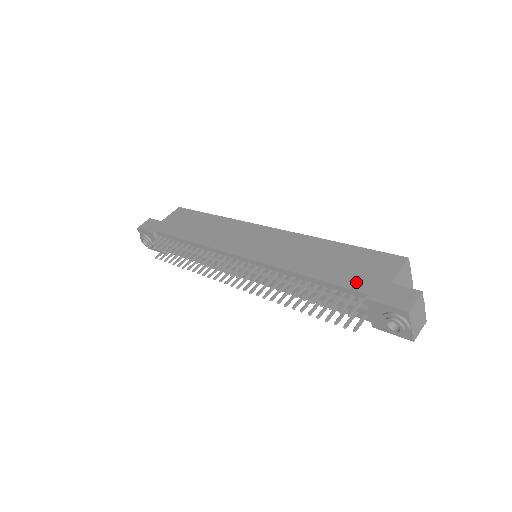
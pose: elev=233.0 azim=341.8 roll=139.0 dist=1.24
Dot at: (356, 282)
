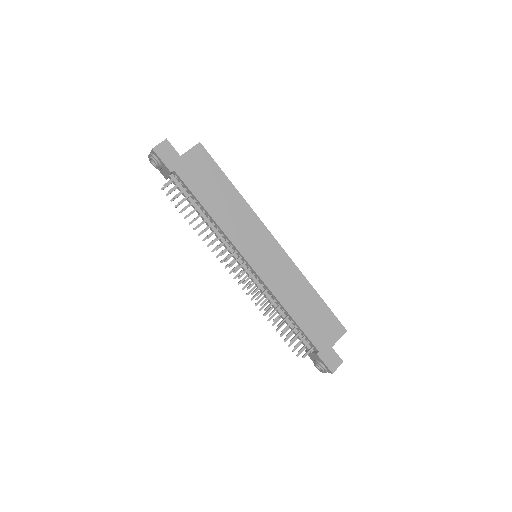
Dot at: (316, 338)
